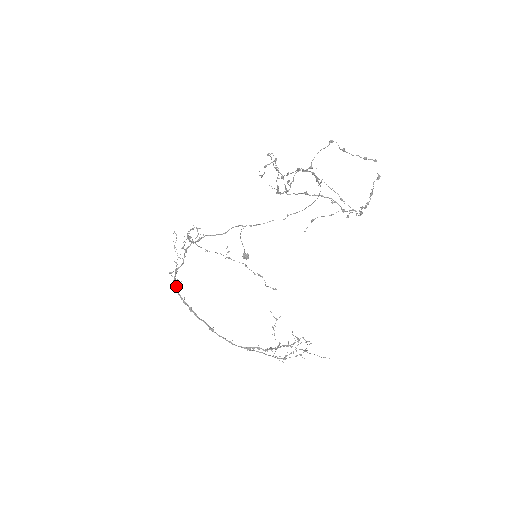
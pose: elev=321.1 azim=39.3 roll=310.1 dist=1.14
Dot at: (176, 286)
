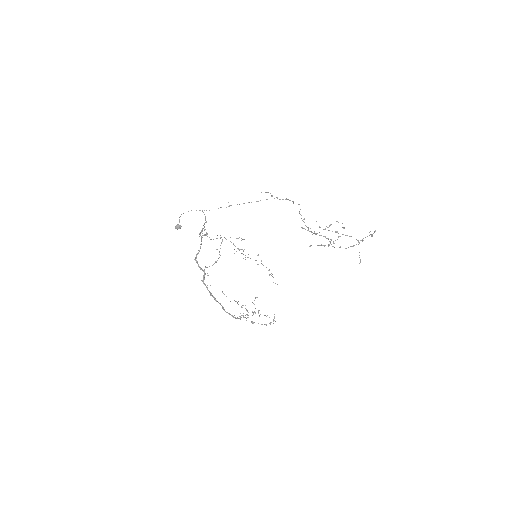
Dot at: (204, 277)
